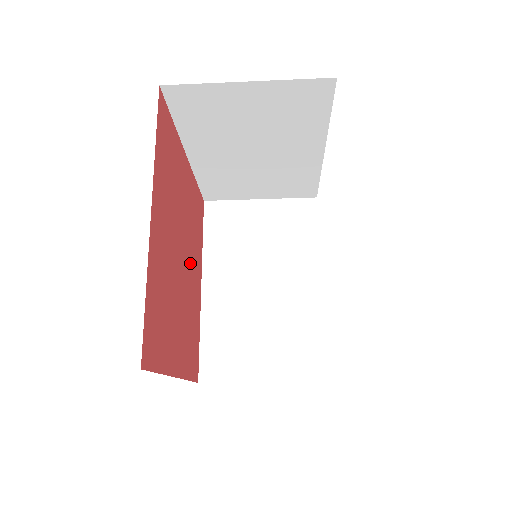
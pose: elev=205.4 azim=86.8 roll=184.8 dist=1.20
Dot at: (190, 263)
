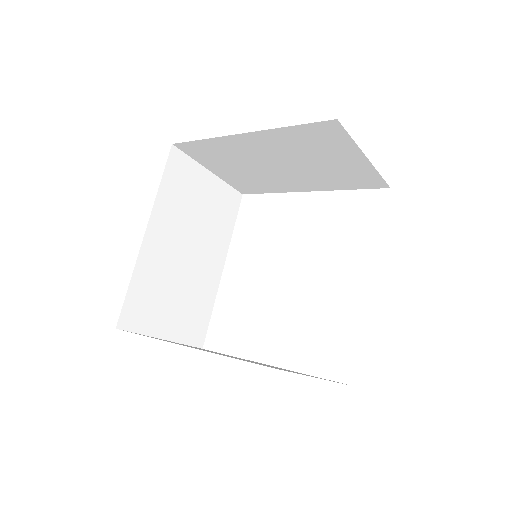
Dot at: occluded
